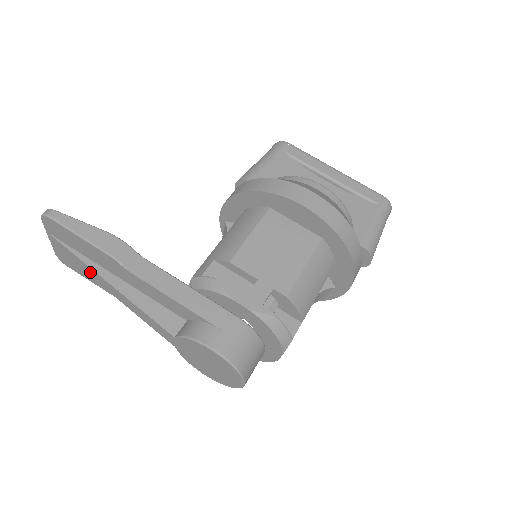
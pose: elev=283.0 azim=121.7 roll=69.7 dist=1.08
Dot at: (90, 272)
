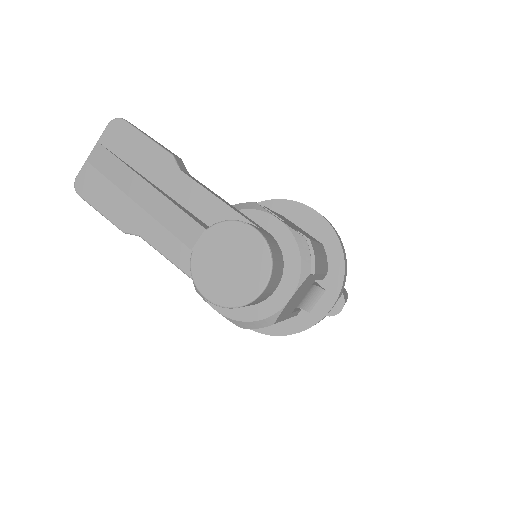
Dot at: (125, 179)
